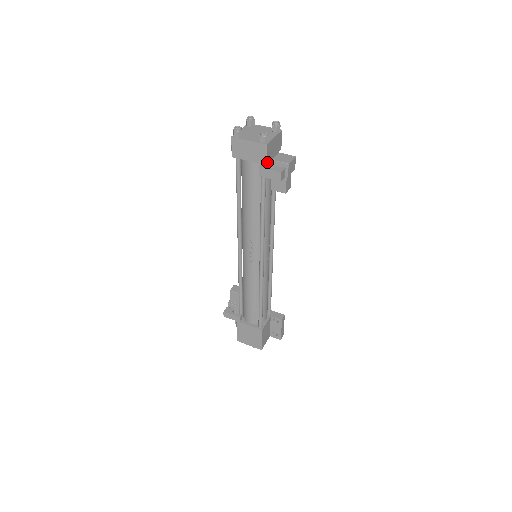
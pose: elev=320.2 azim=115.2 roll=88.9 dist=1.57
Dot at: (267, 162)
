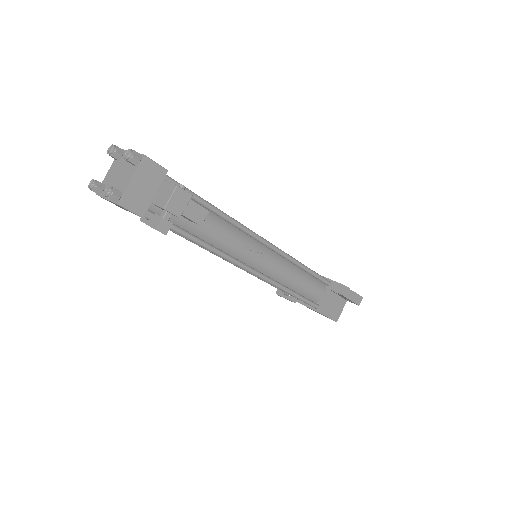
Dot at: (142, 214)
